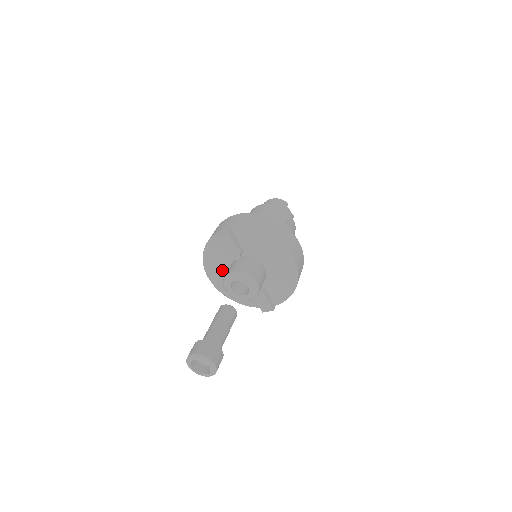
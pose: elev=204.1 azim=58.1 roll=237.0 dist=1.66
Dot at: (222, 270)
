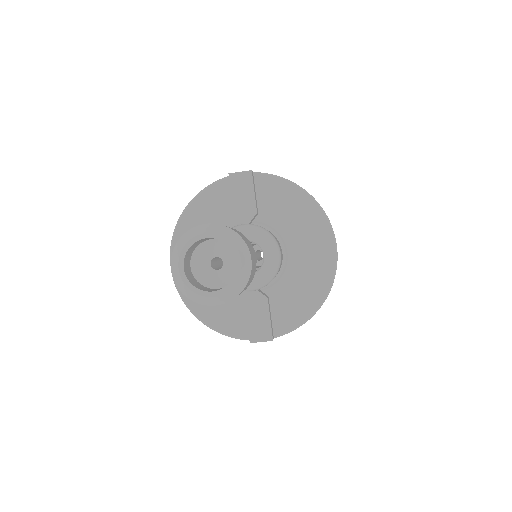
Dot at: occluded
